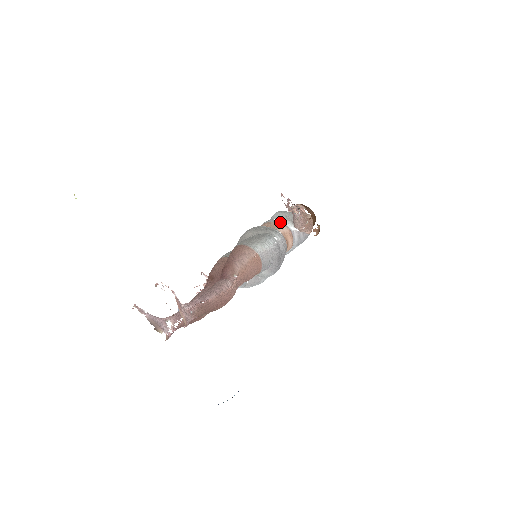
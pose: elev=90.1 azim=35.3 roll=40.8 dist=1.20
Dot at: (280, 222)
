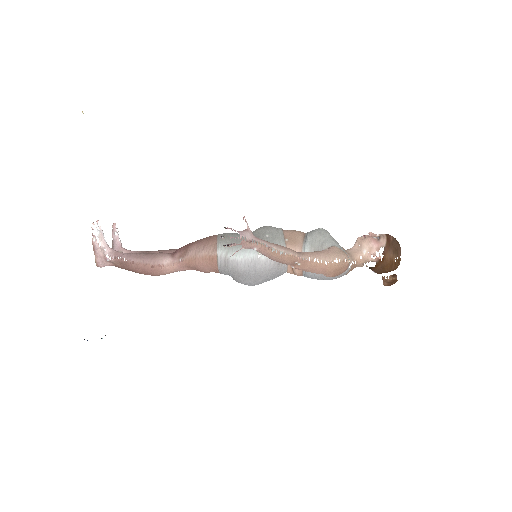
Dot at: (305, 241)
